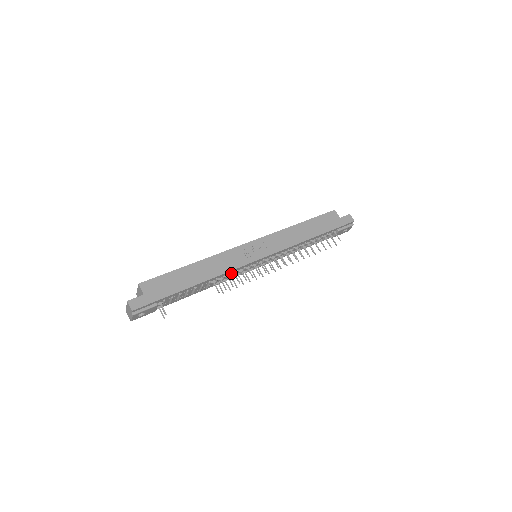
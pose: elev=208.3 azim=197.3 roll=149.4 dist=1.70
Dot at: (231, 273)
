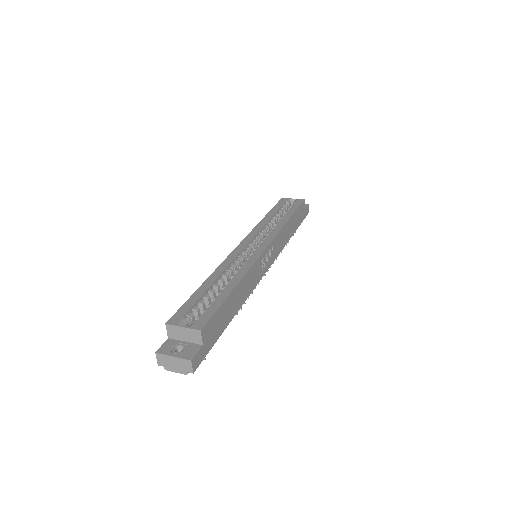
Dot at: occluded
